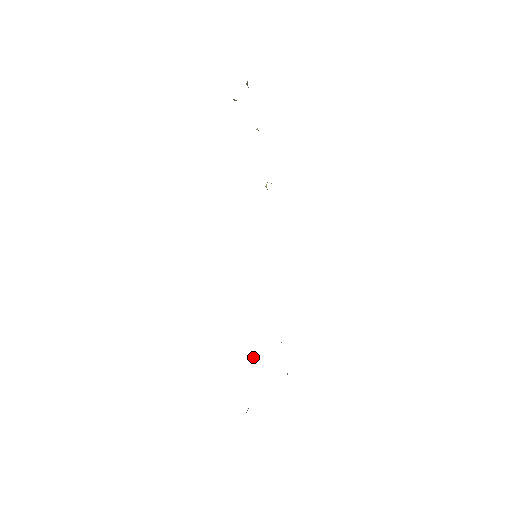
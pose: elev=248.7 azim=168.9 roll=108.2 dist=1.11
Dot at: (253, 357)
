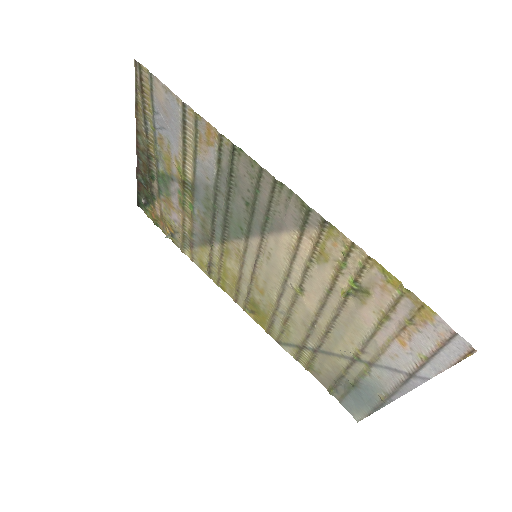
Dot at: (344, 293)
